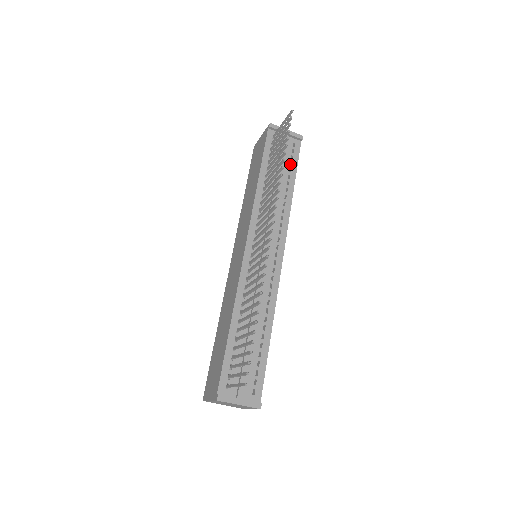
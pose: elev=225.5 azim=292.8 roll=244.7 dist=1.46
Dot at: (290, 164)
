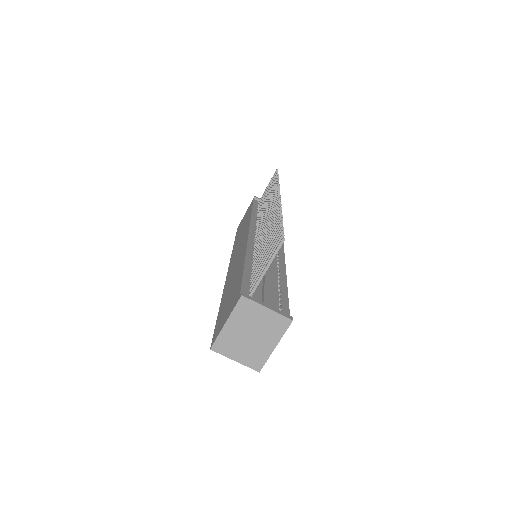
Dot at: occluded
